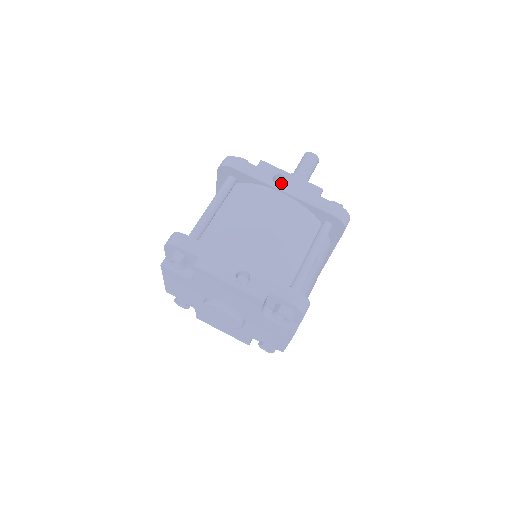
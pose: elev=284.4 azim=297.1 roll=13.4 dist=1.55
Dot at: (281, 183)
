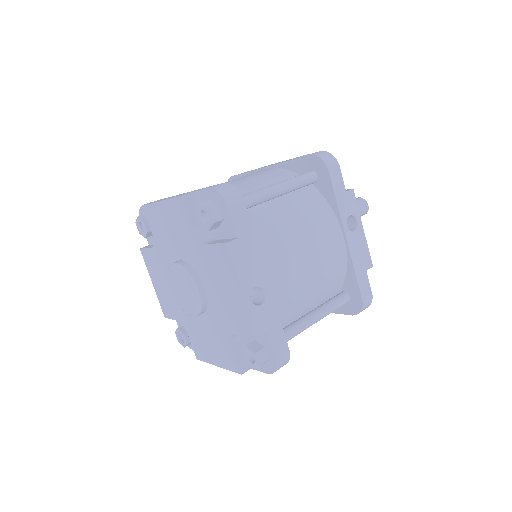
Dot at: occluded
